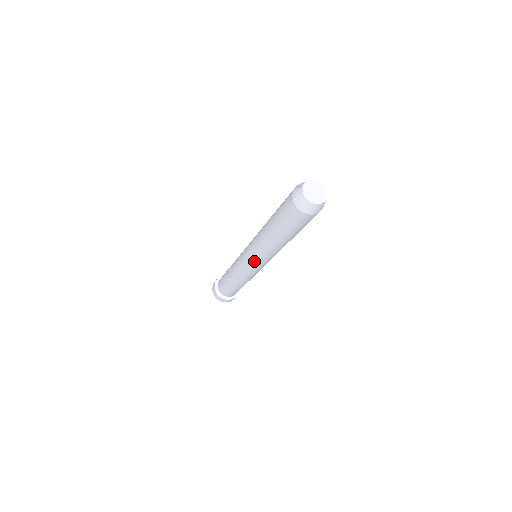
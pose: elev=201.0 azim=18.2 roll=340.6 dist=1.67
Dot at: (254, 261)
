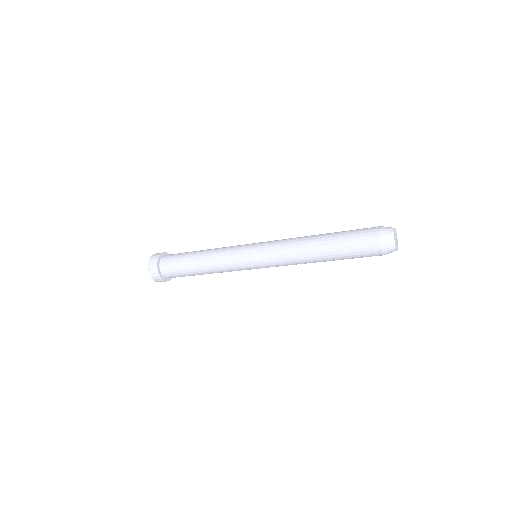
Dot at: occluded
